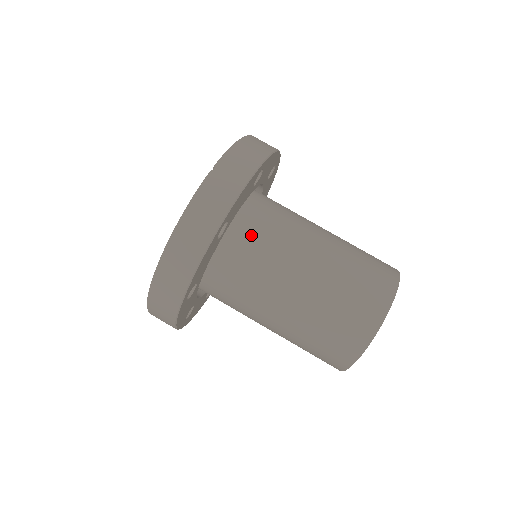
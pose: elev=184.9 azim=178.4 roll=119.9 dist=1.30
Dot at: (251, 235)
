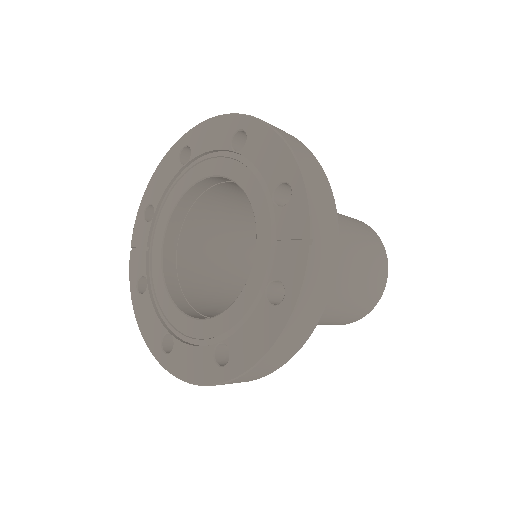
Dot at: occluded
